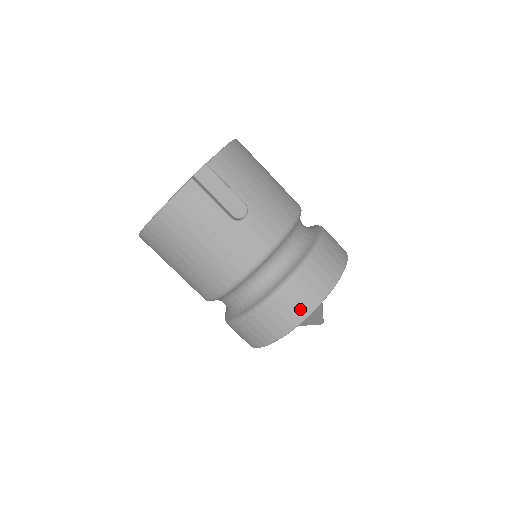
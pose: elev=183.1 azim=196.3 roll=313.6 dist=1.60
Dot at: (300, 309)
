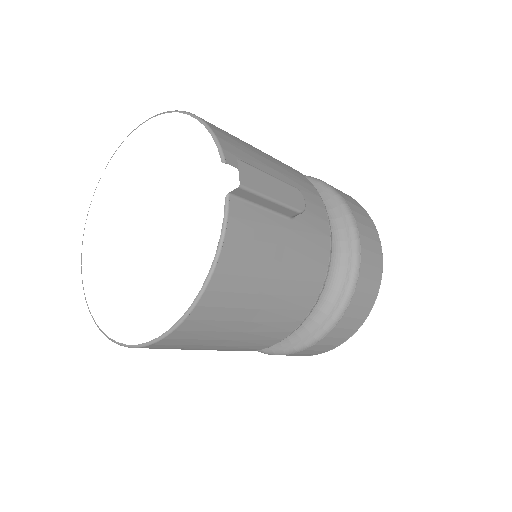
Dot at: (376, 271)
